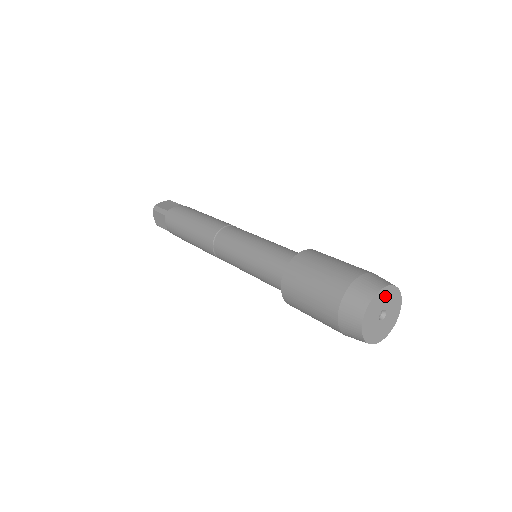
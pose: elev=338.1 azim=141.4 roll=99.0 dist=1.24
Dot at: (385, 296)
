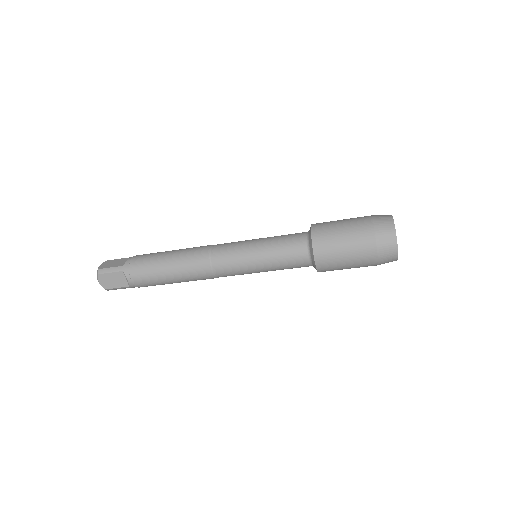
Dot at: occluded
